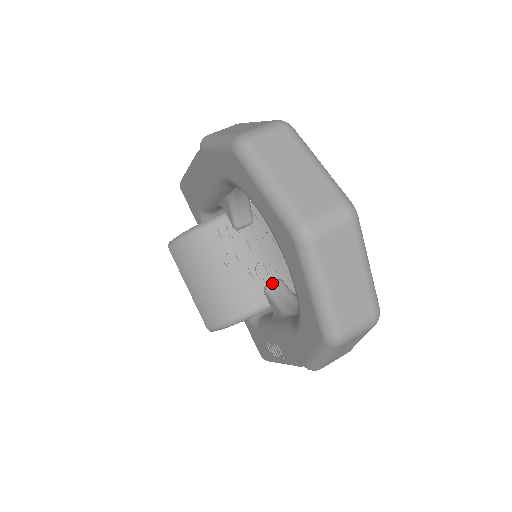
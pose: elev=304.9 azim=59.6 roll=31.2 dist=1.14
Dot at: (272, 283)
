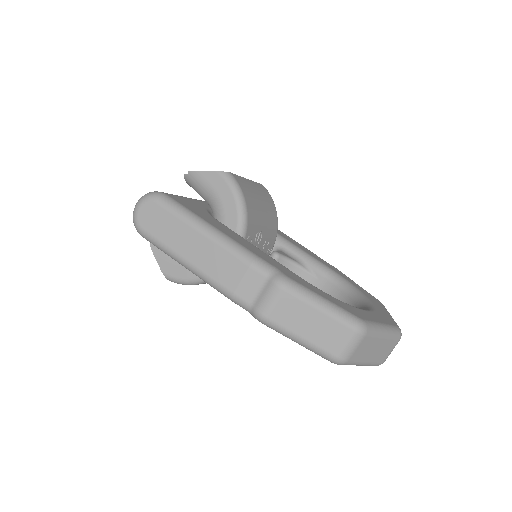
Dot at: occluded
